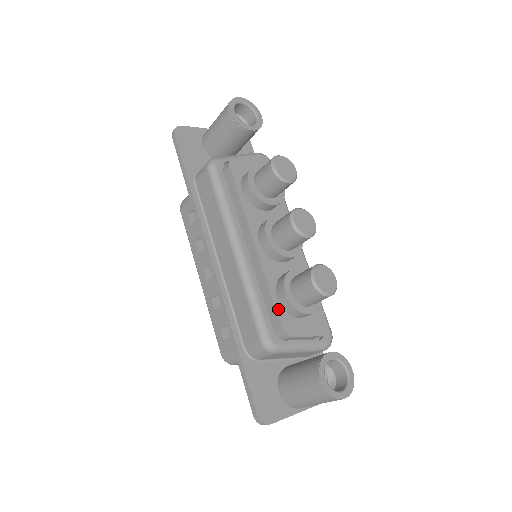
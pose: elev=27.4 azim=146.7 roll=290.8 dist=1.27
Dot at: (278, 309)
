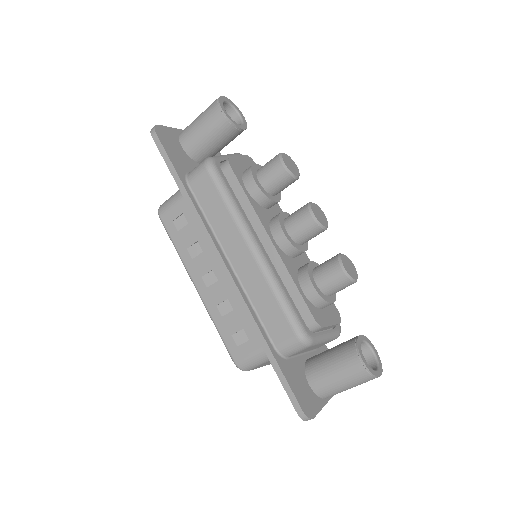
Dot at: (307, 302)
